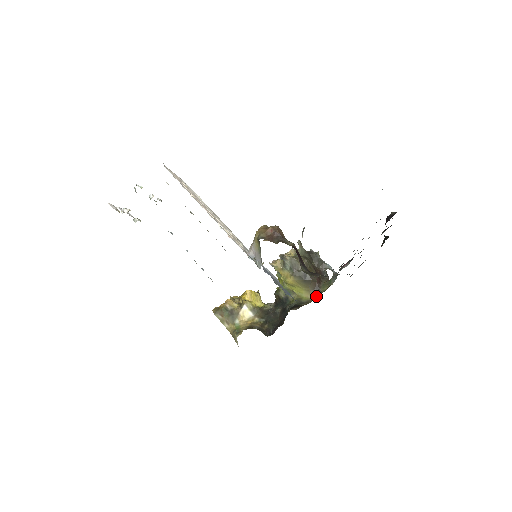
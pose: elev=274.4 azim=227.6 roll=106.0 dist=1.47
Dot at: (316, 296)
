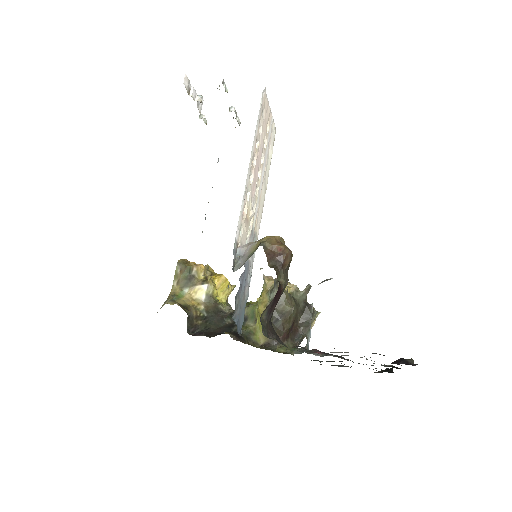
Dot at: (267, 347)
